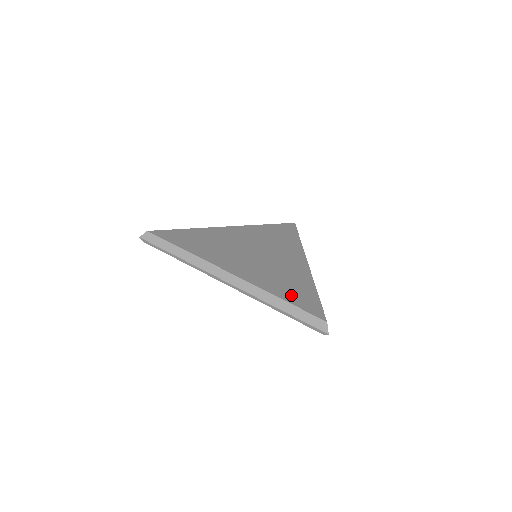
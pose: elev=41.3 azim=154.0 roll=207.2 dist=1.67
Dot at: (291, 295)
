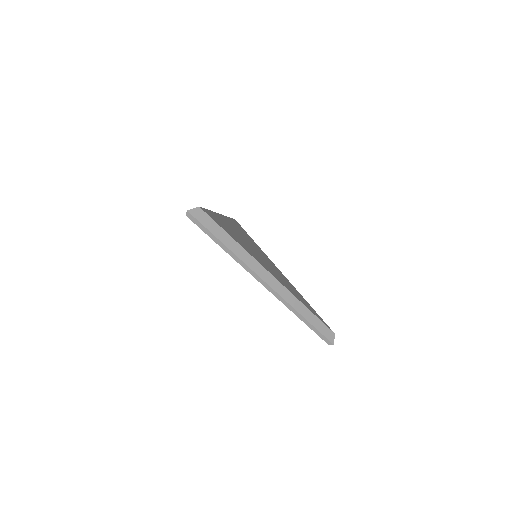
Dot at: (307, 305)
